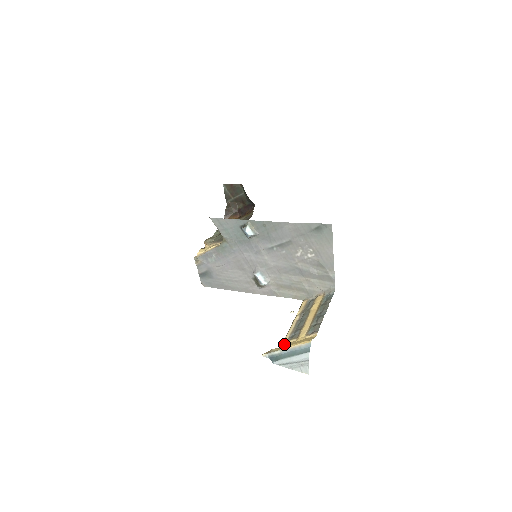
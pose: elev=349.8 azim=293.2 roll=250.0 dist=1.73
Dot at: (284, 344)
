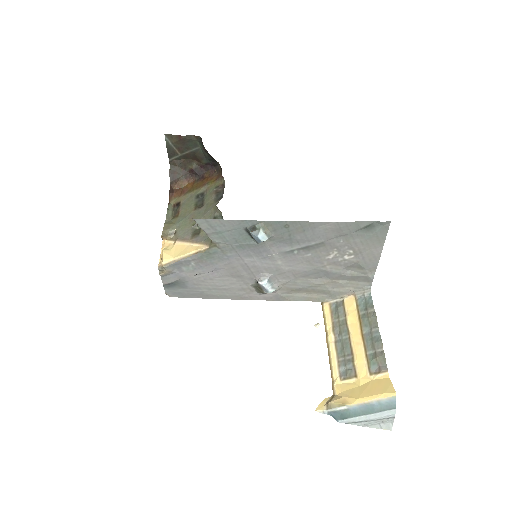
Dot at: (339, 388)
